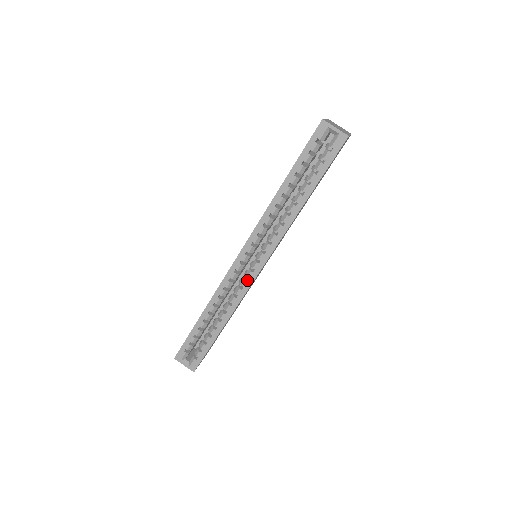
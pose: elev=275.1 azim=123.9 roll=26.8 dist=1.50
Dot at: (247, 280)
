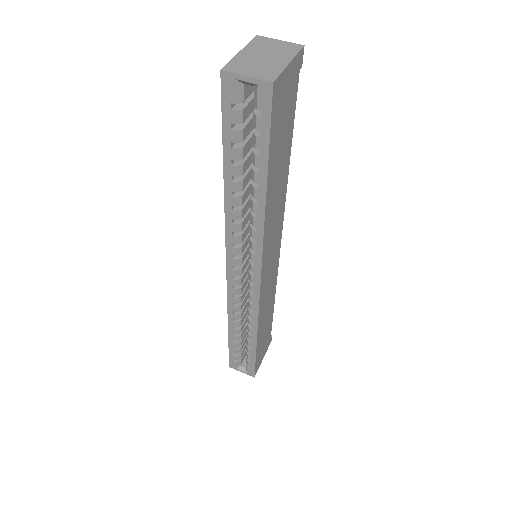
Dot at: (253, 293)
